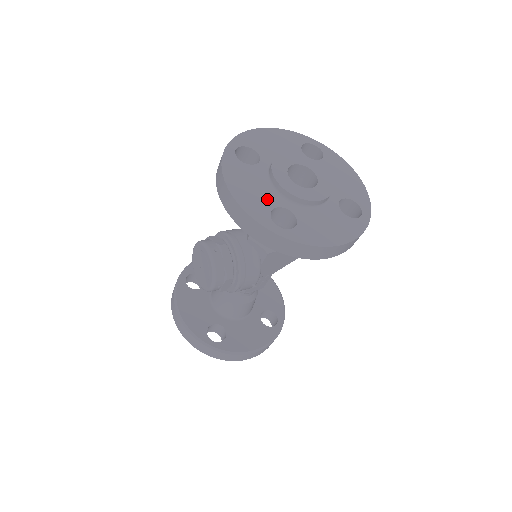
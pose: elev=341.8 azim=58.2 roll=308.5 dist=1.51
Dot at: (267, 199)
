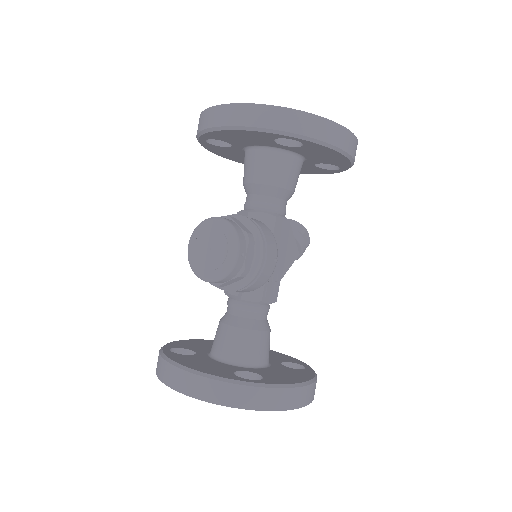
Dot at: occluded
